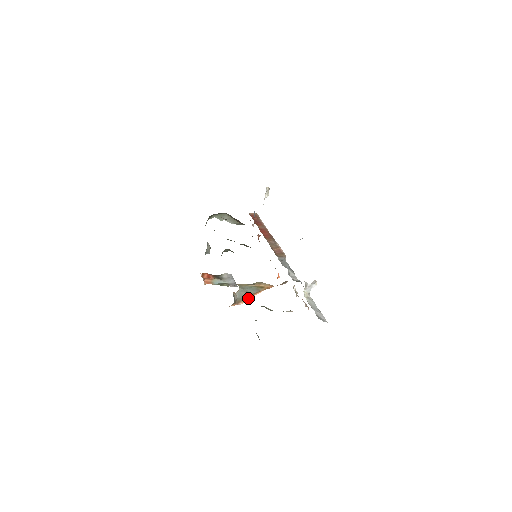
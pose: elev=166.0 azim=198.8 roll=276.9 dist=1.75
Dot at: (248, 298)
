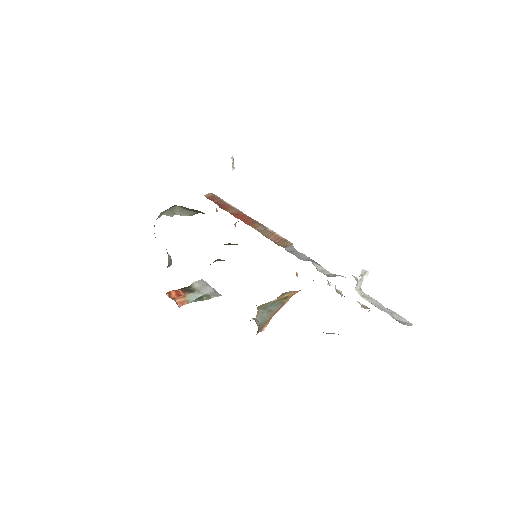
Dot at: (271, 318)
